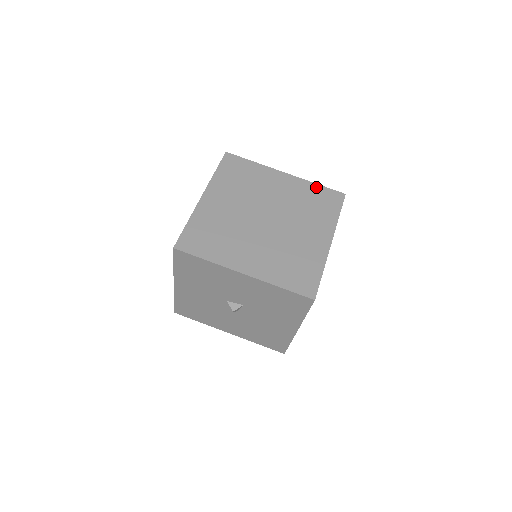
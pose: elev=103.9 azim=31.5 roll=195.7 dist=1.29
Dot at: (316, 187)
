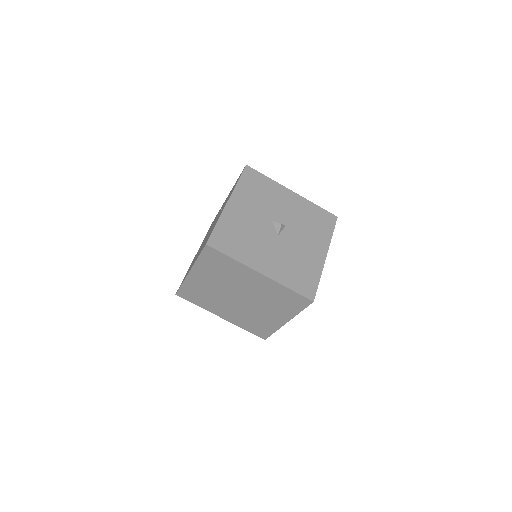
Dot at: occluded
